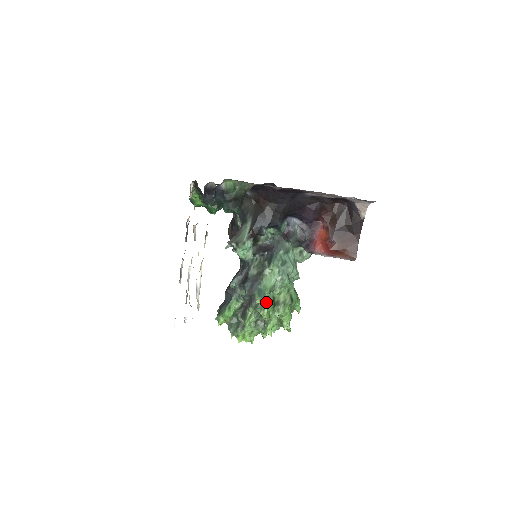
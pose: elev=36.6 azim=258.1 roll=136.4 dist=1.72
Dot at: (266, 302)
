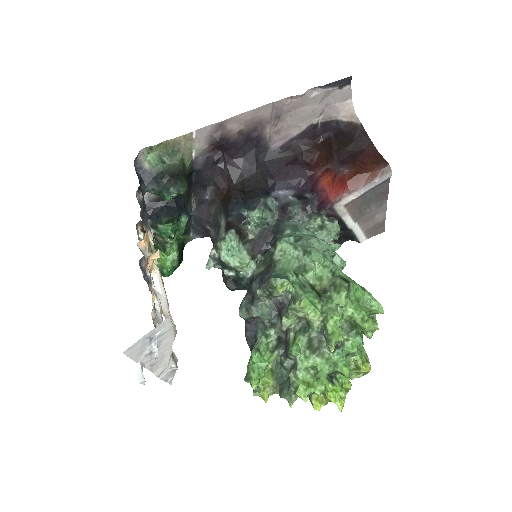
Dot at: (297, 288)
